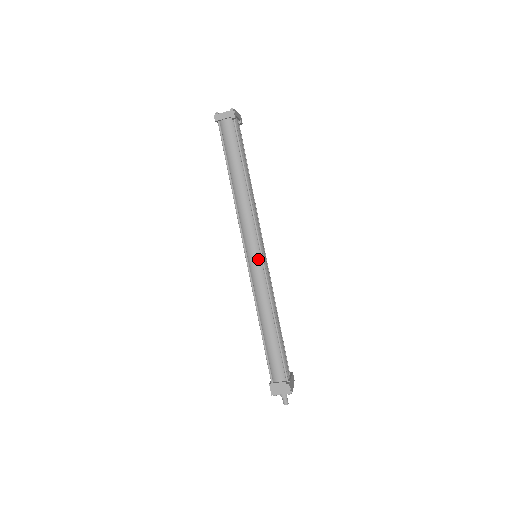
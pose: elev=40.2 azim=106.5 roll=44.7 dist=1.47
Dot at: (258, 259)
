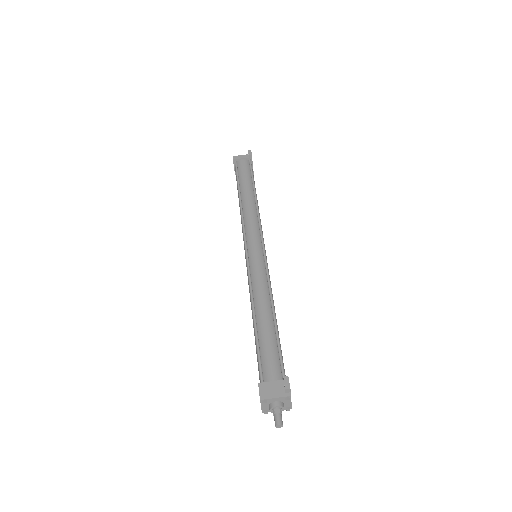
Dot at: (259, 251)
